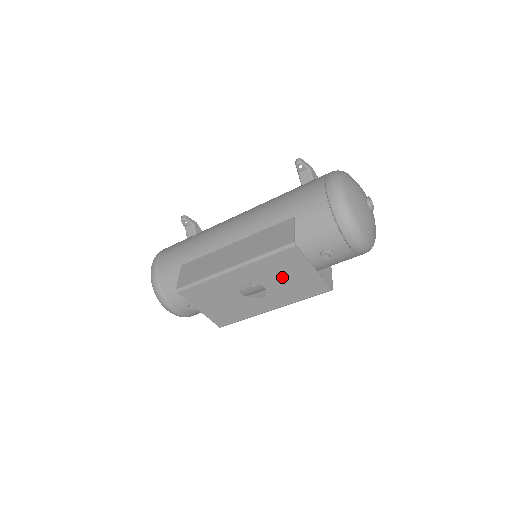
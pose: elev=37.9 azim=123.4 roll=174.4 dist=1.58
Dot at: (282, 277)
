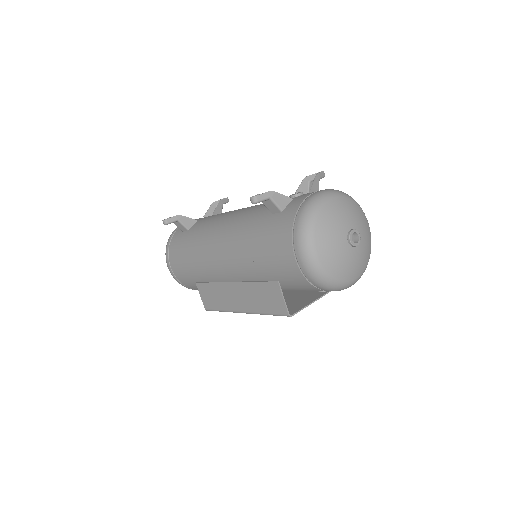
Dot at: (290, 301)
